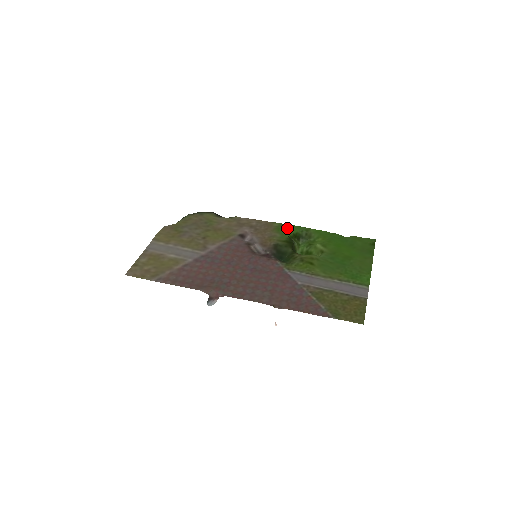
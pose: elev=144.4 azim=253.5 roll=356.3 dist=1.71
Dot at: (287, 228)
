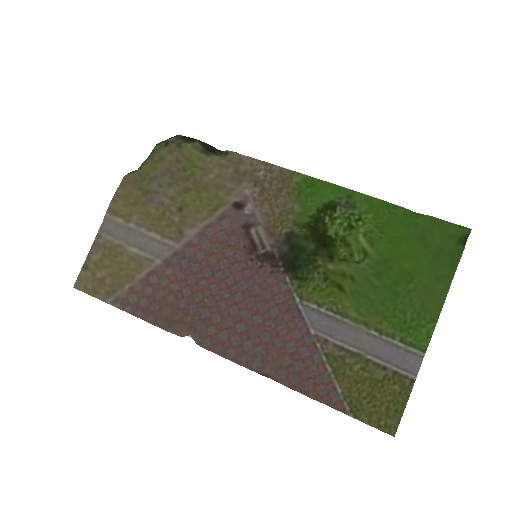
Dot at: (315, 189)
